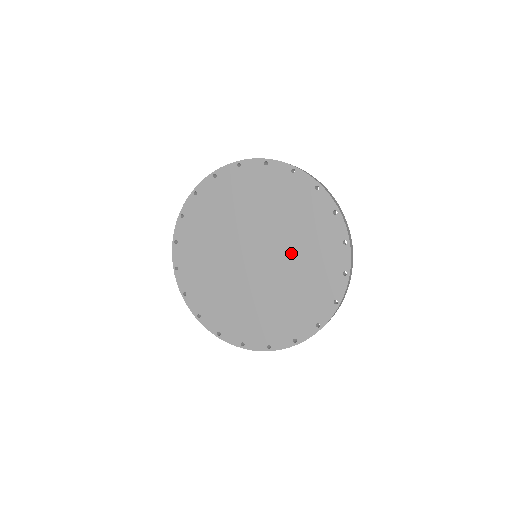
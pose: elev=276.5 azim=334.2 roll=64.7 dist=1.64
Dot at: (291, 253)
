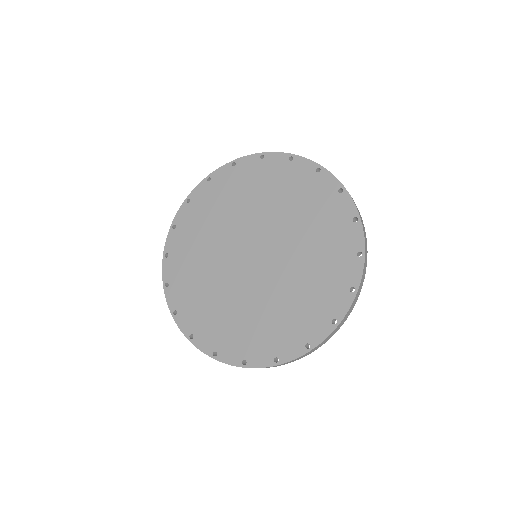
Dot at: (284, 283)
